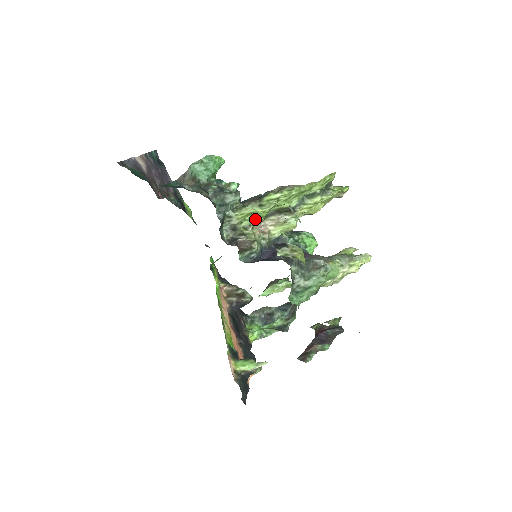
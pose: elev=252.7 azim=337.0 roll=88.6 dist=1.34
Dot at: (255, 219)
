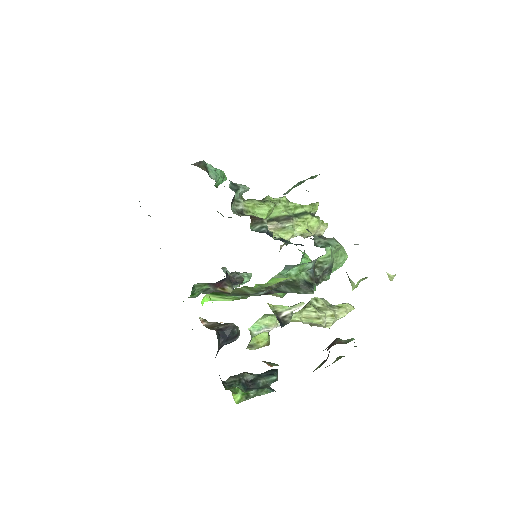
Dot at: (258, 216)
